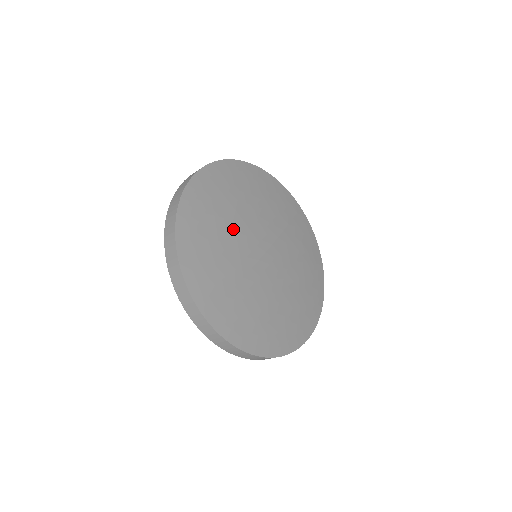
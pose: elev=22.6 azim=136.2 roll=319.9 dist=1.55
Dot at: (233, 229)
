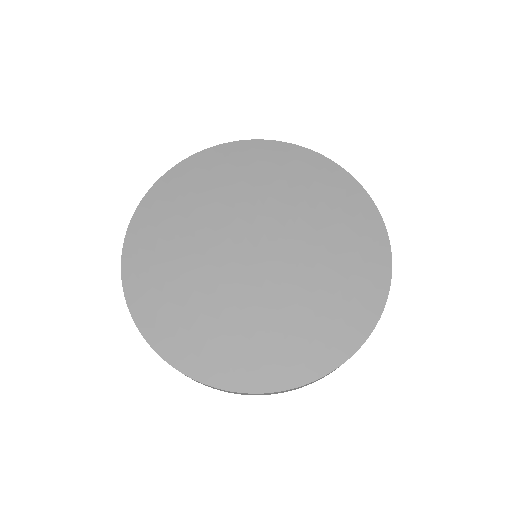
Dot at: (197, 248)
